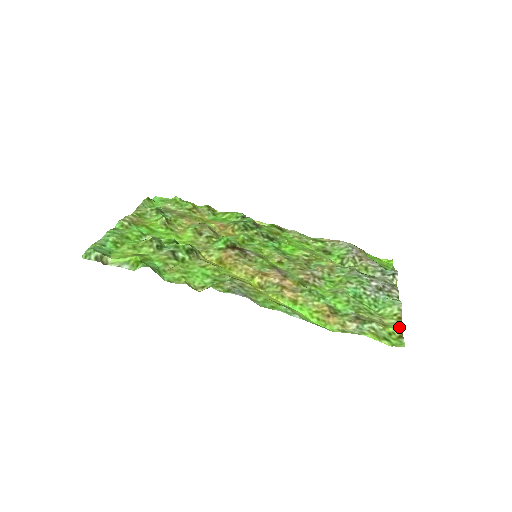
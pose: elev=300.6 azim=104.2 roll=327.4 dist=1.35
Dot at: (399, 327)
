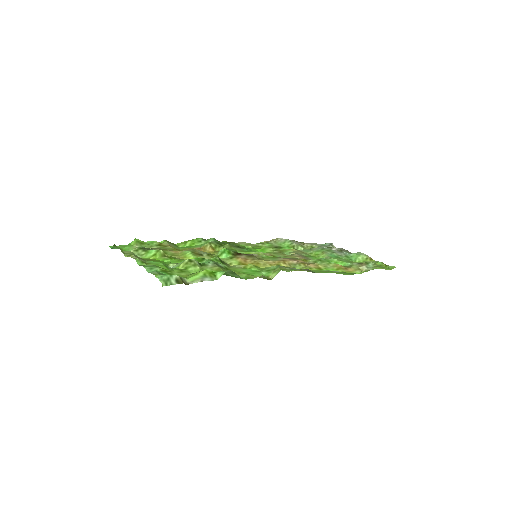
Dot at: occluded
